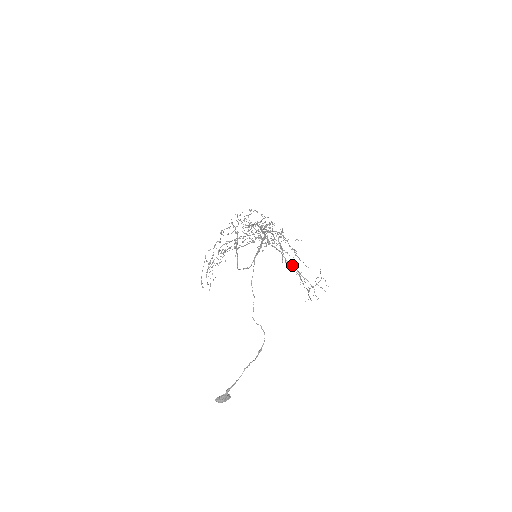
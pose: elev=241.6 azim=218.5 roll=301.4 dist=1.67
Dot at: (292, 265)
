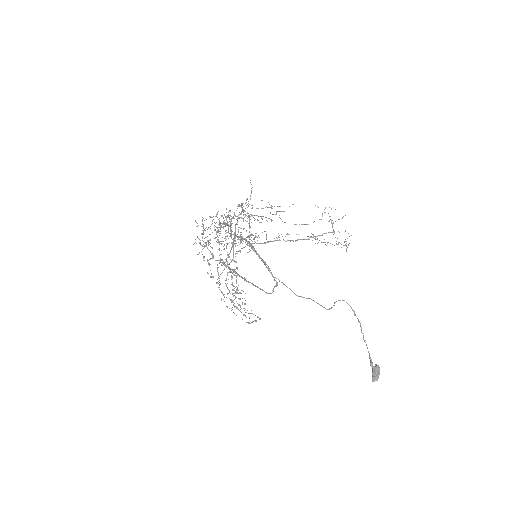
Dot at: occluded
